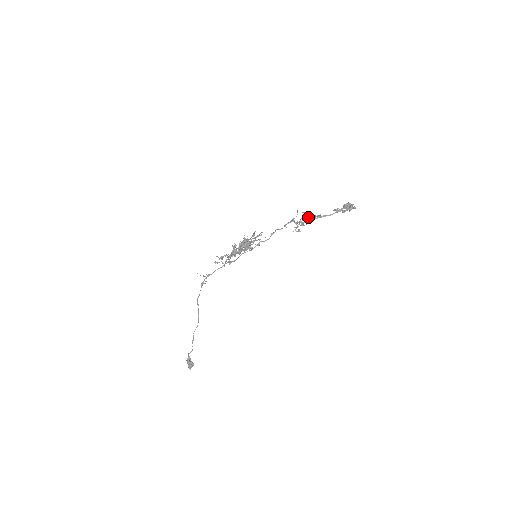
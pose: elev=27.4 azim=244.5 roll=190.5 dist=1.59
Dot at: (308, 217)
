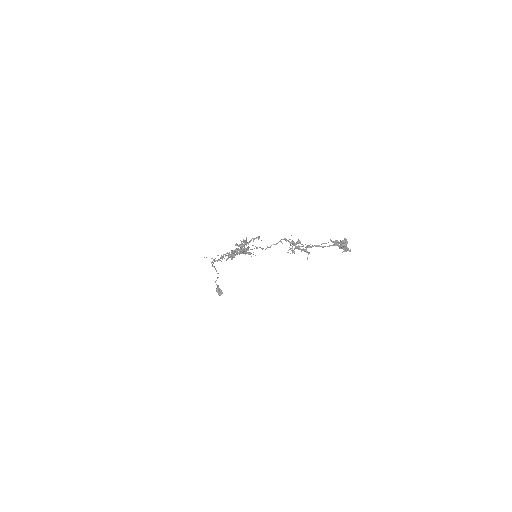
Dot at: occluded
